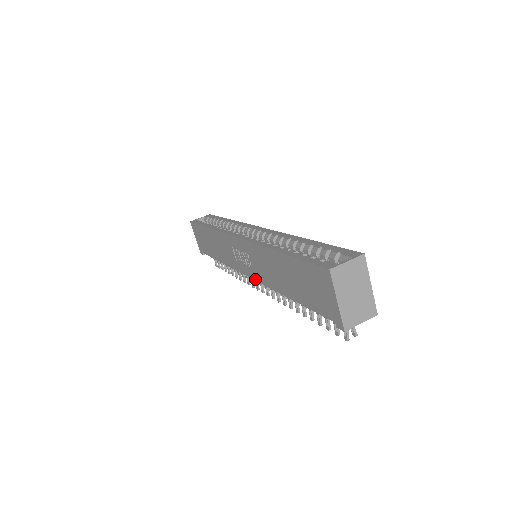
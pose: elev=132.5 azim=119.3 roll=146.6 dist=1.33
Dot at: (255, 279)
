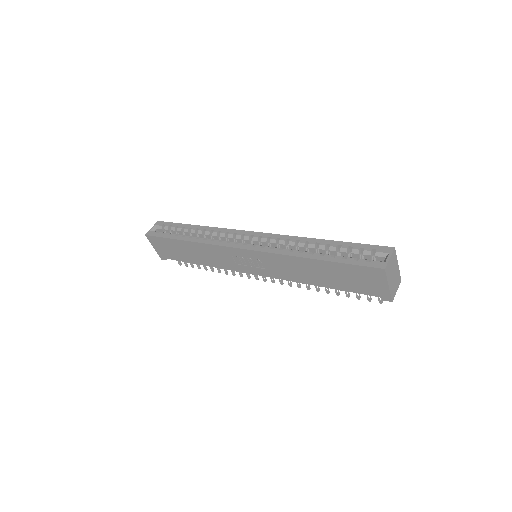
Dot at: (268, 276)
